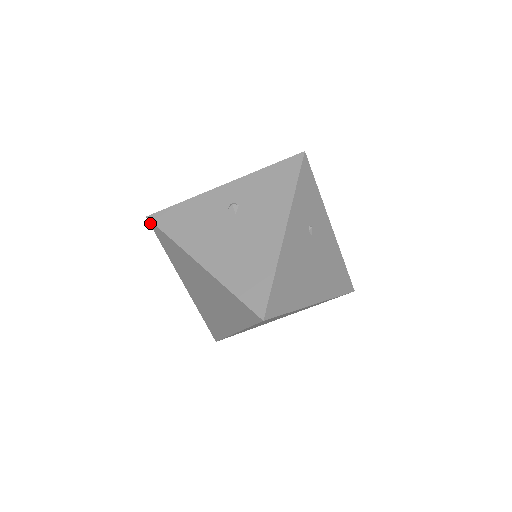
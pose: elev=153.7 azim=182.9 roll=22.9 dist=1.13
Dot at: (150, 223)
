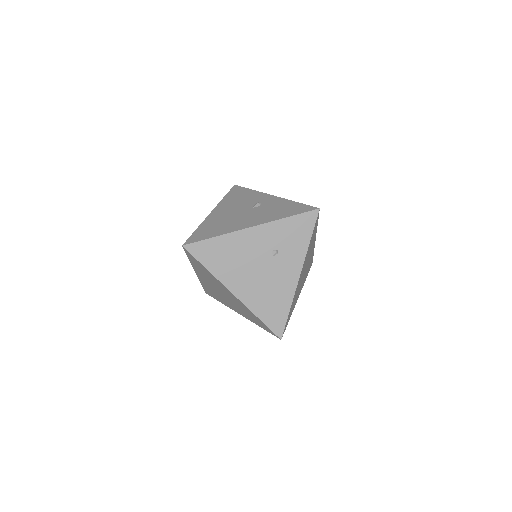
Dot at: occluded
